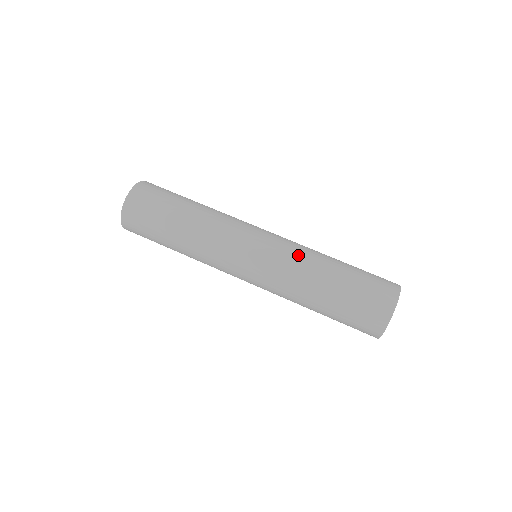
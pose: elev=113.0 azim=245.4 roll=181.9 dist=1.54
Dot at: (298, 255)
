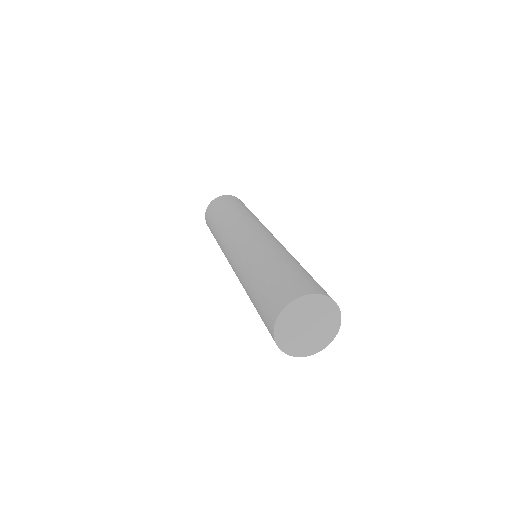
Dot at: occluded
